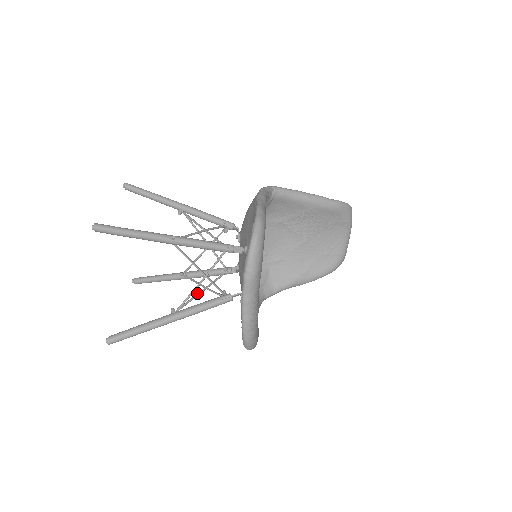
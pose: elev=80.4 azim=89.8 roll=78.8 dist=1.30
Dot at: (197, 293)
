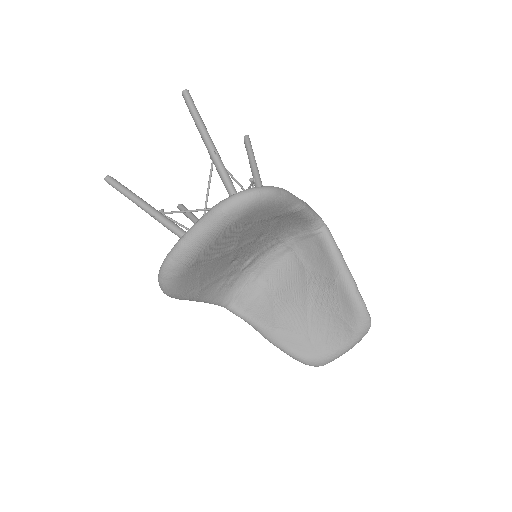
Dot at: occluded
